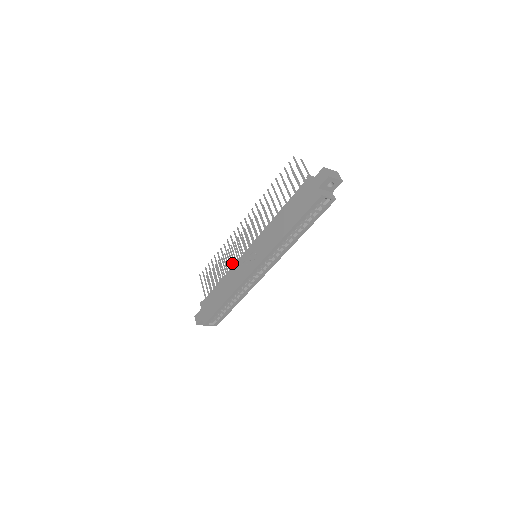
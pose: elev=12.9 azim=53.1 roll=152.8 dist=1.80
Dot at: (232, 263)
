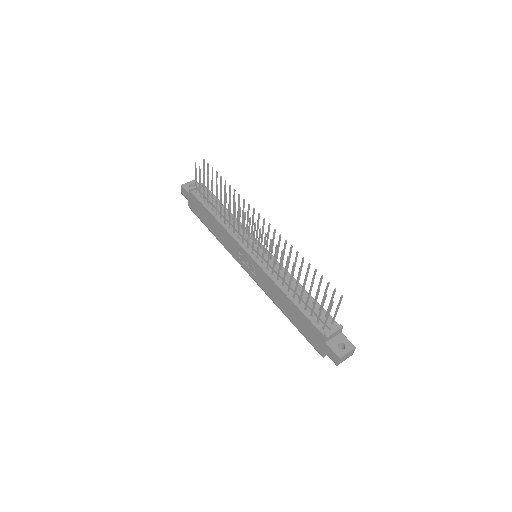
Dot at: occluded
